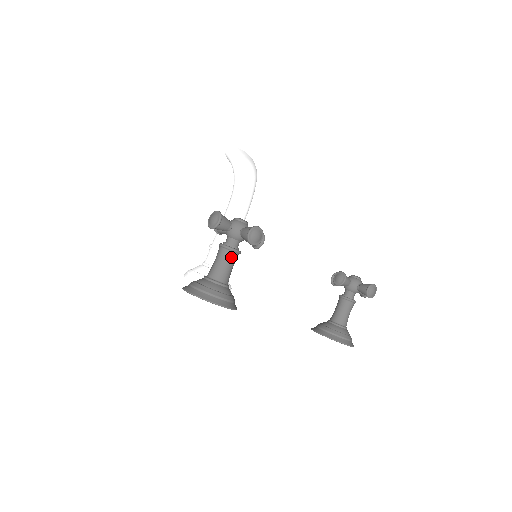
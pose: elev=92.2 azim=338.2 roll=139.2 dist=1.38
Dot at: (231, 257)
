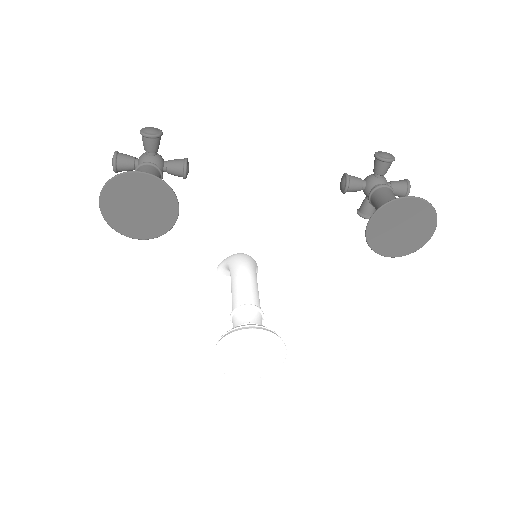
Dot at: (145, 168)
